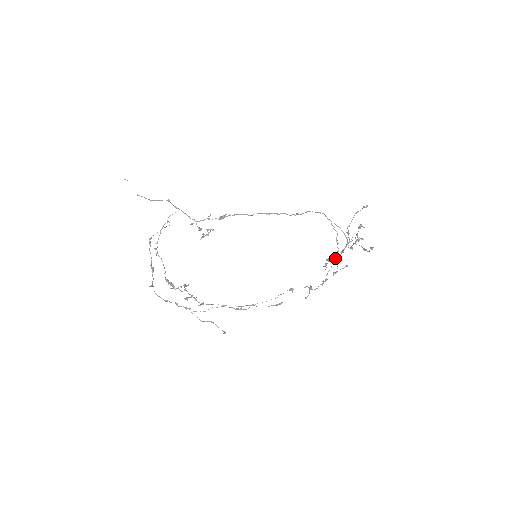
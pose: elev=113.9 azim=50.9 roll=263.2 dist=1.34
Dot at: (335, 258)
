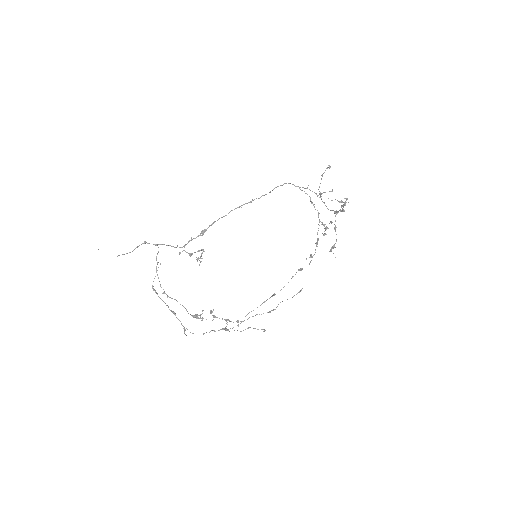
Dot at: (325, 228)
